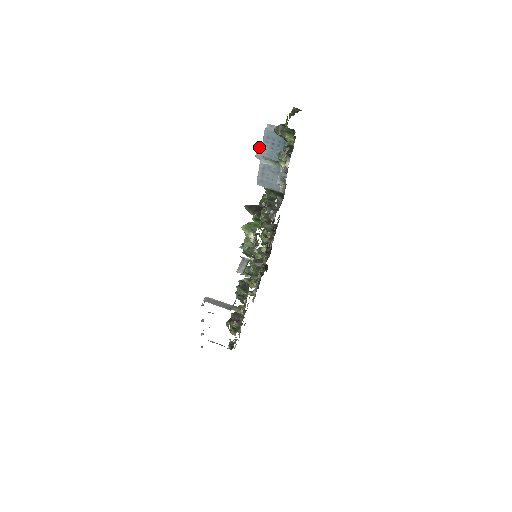
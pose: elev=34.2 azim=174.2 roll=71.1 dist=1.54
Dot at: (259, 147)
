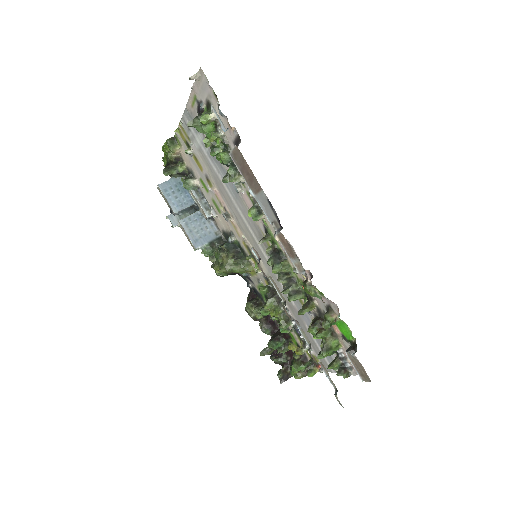
Dot at: (168, 216)
